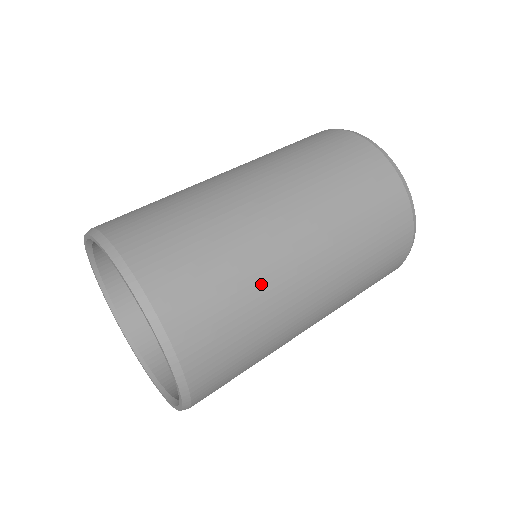
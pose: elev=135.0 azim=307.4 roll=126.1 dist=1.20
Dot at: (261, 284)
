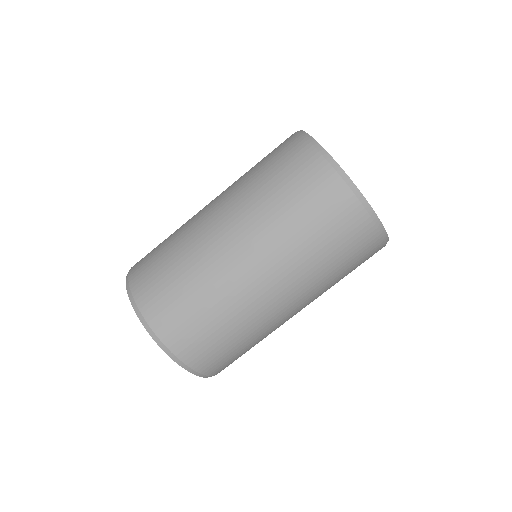
Dot at: occluded
